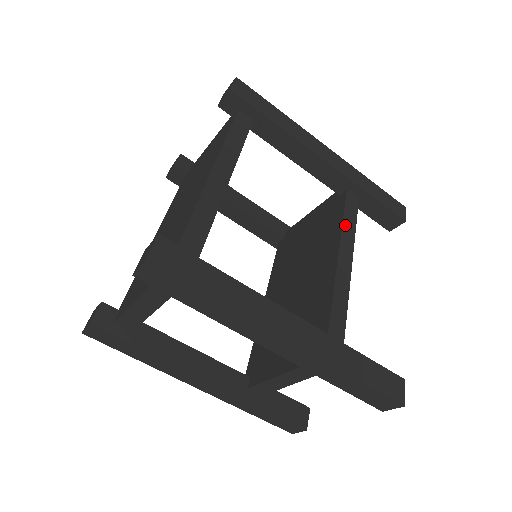
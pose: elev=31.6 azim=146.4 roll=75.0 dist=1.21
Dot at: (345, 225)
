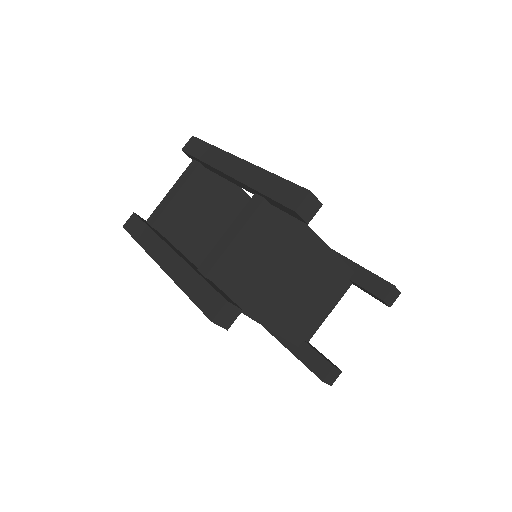
Dot at: occluded
